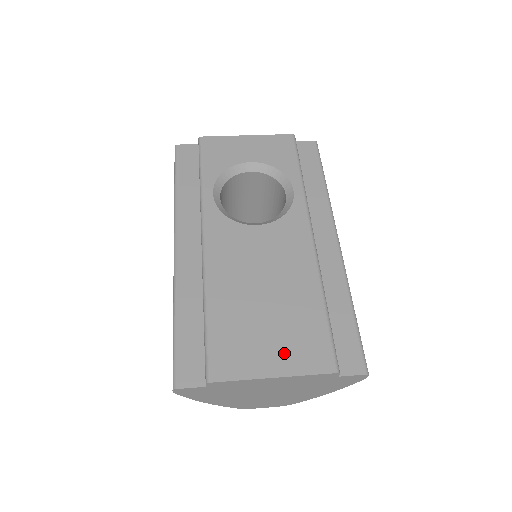
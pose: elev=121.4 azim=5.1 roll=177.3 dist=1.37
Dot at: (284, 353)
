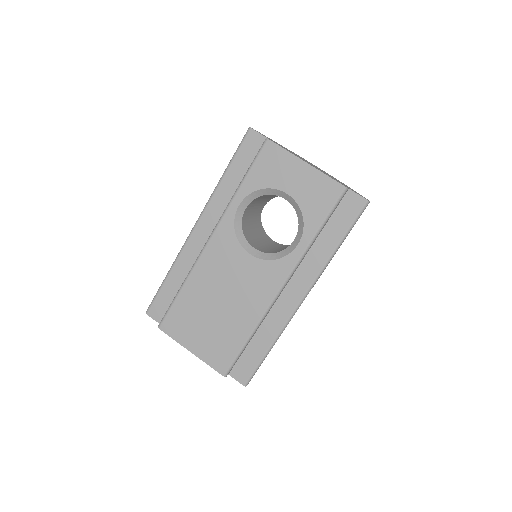
Dot at: (204, 345)
